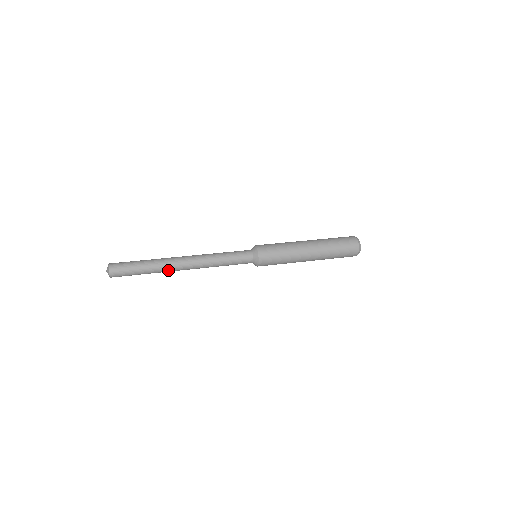
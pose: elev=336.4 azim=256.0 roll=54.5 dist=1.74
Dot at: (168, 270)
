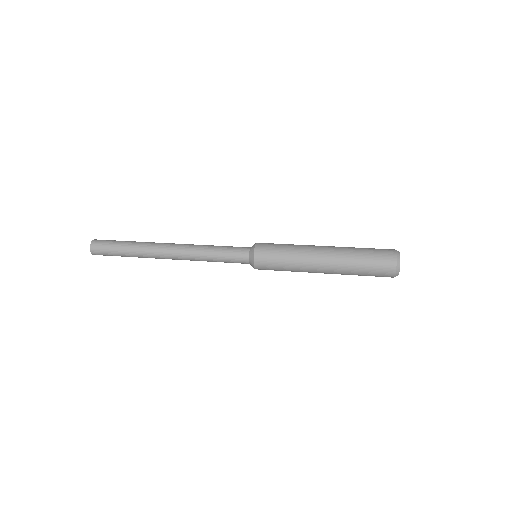
Dot at: (150, 254)
